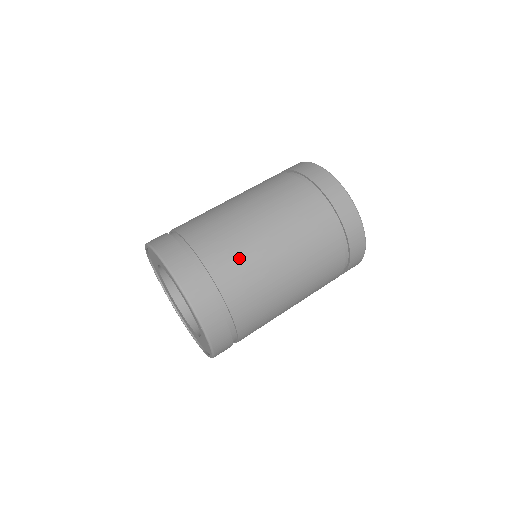
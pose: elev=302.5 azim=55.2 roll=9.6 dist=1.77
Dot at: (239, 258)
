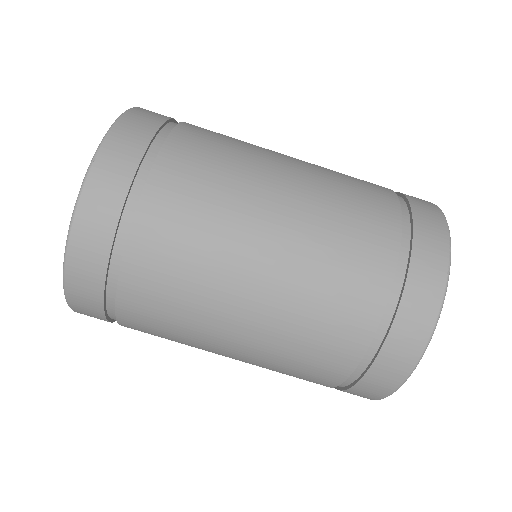
Dot at: (172, 316)
